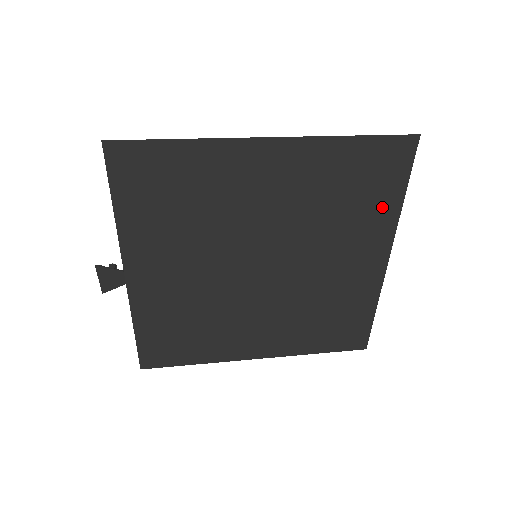
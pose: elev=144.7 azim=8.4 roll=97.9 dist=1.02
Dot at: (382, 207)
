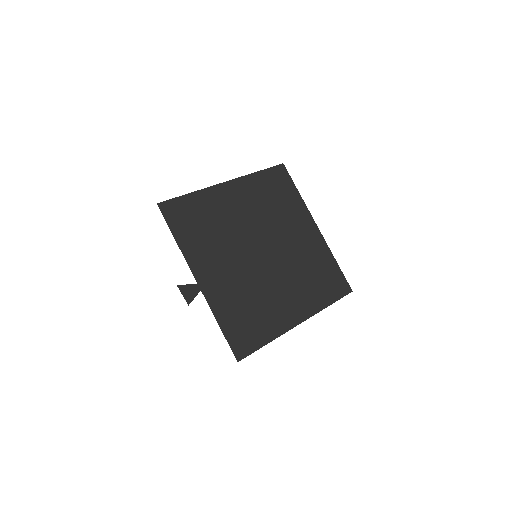
Dot at: (293, 200)
